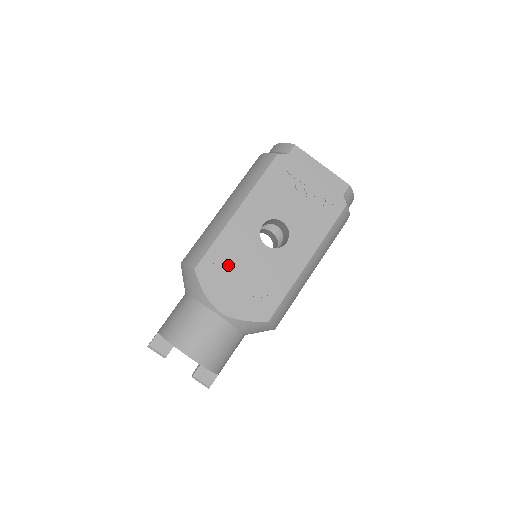
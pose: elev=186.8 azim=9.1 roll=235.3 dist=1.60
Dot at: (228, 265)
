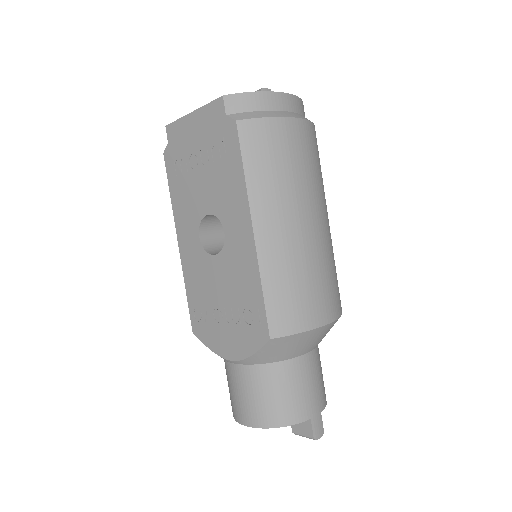
Dot at: (206, 306)
